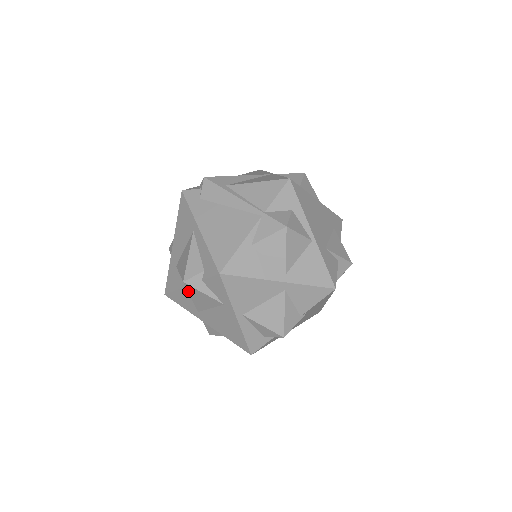
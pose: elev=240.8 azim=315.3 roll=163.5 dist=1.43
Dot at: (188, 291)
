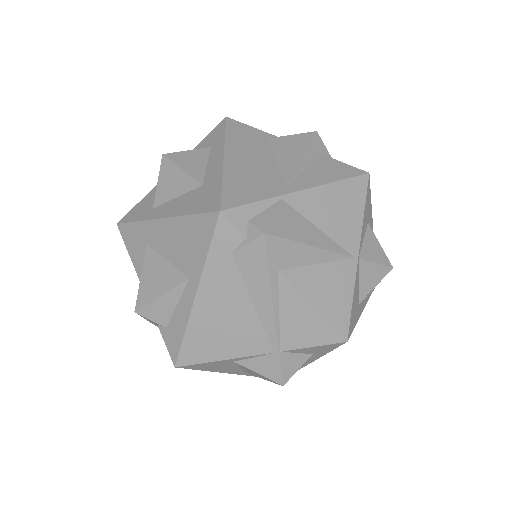
Dot at: occluded
